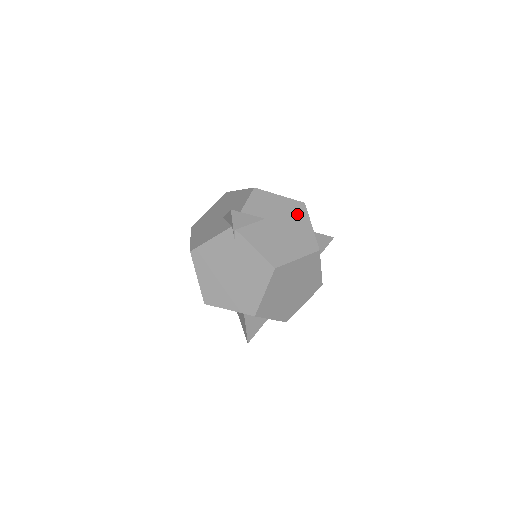
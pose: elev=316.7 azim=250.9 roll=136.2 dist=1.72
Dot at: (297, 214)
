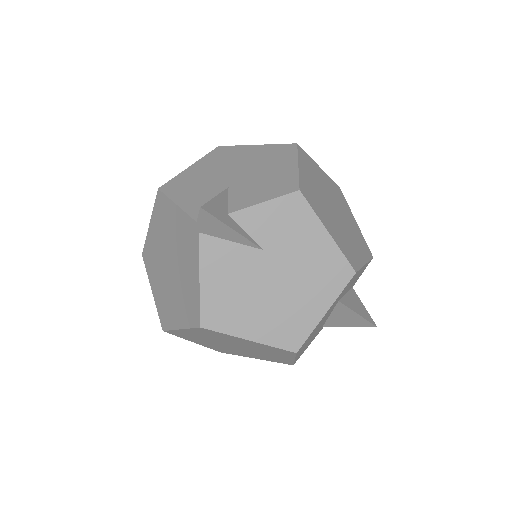
Dot at: (323, 279)
